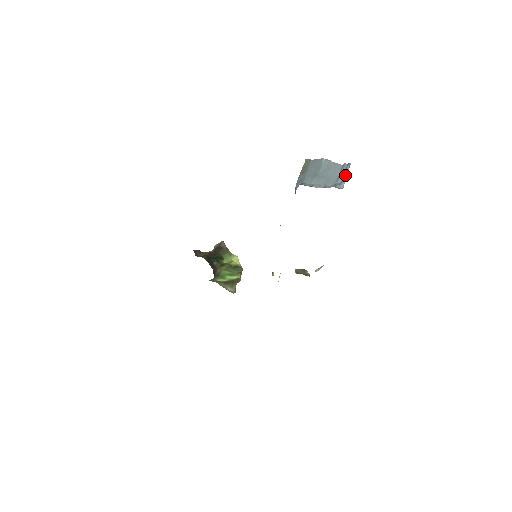
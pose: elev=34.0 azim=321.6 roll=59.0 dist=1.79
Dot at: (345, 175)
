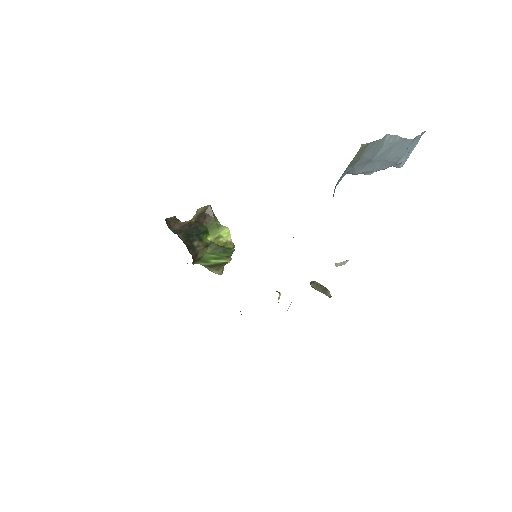
Dot at: (411, 149)
